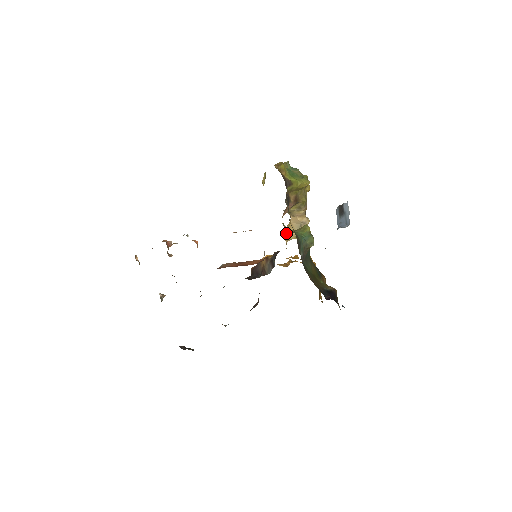
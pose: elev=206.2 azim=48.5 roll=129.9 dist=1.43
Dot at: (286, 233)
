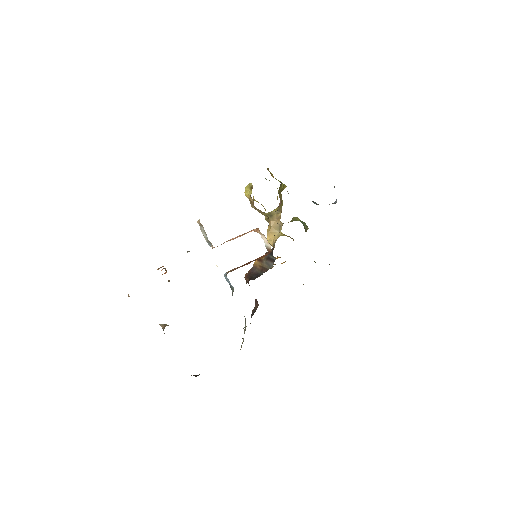
Dot at: (269, 236)
